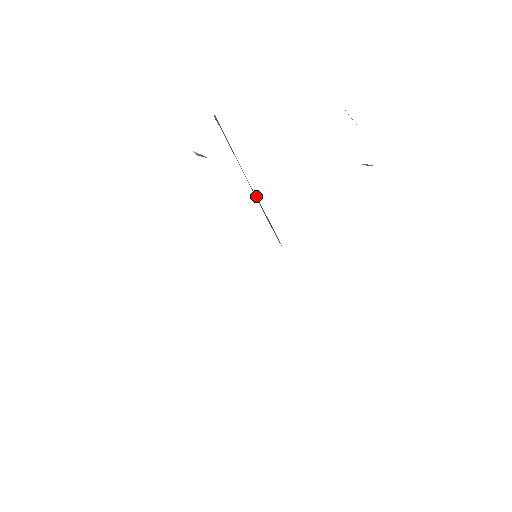
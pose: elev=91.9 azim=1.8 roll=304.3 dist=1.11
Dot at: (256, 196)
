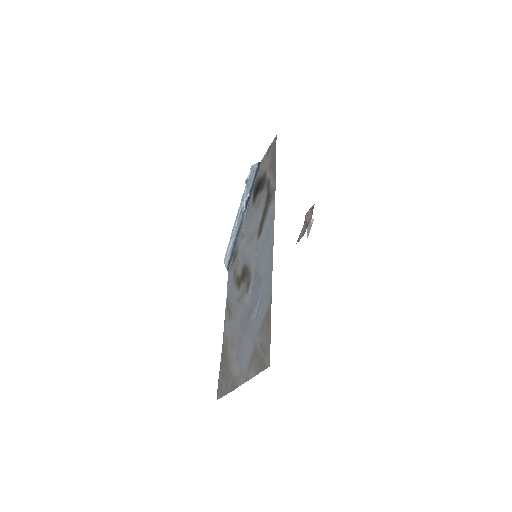
Dot at: (241, 225)
